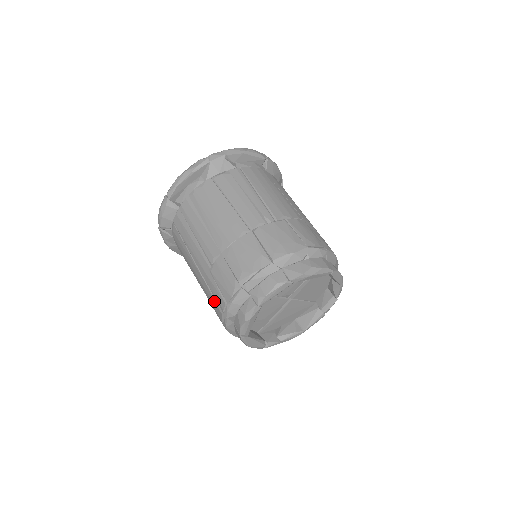
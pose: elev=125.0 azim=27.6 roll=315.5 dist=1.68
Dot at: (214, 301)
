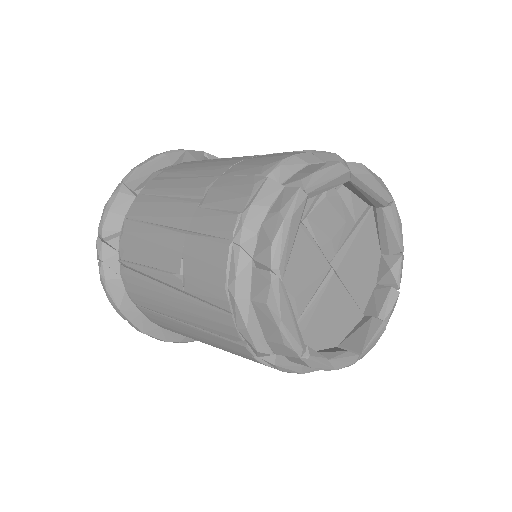
Dot at: (209, 243)
